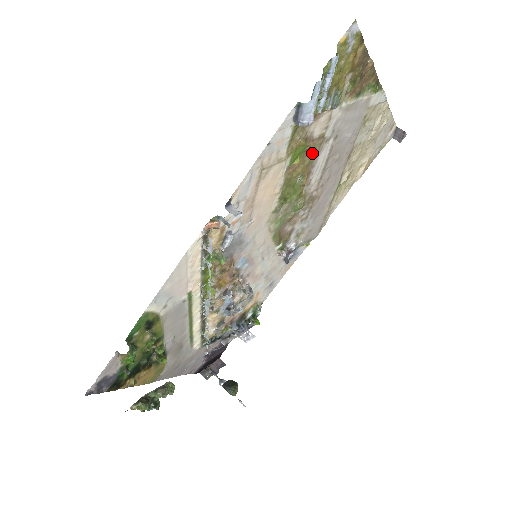
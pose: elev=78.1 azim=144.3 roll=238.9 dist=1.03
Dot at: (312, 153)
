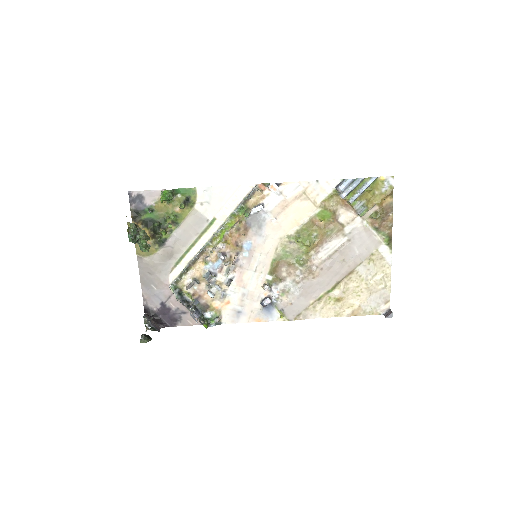
Dot at: (331, 230)
